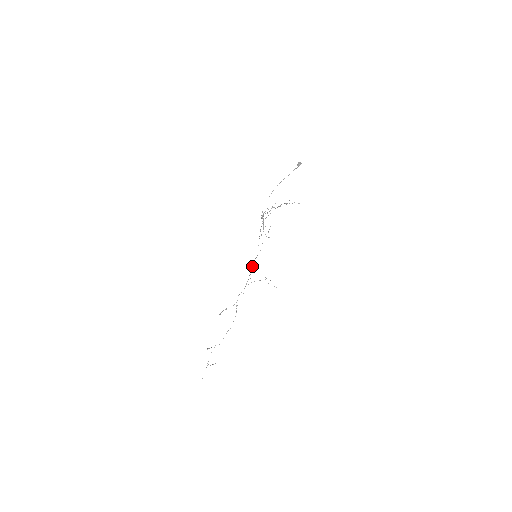
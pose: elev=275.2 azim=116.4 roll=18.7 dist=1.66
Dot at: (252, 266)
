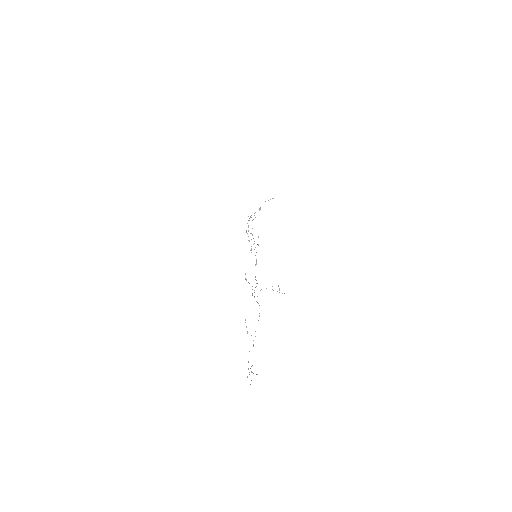
Dot at: (255, 277)
